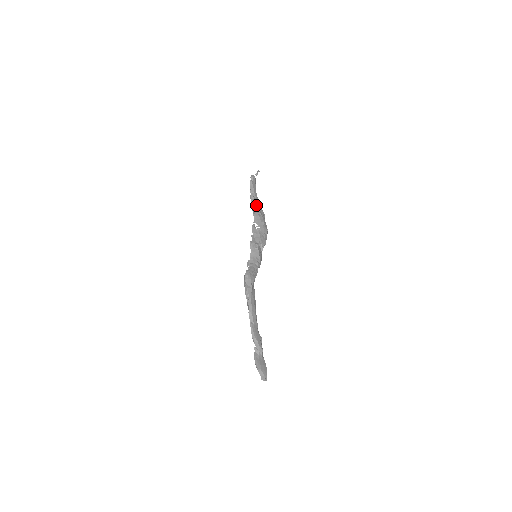
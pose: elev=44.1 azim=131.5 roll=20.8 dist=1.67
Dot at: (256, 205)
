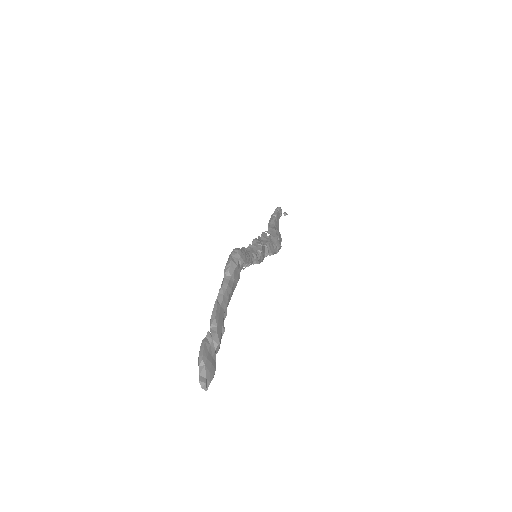
Dot at: (275, 224)
